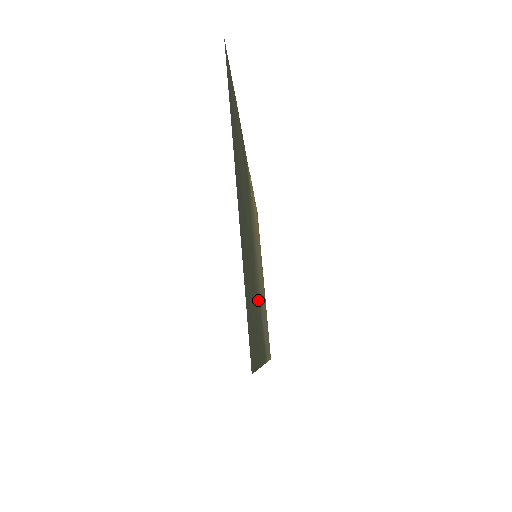
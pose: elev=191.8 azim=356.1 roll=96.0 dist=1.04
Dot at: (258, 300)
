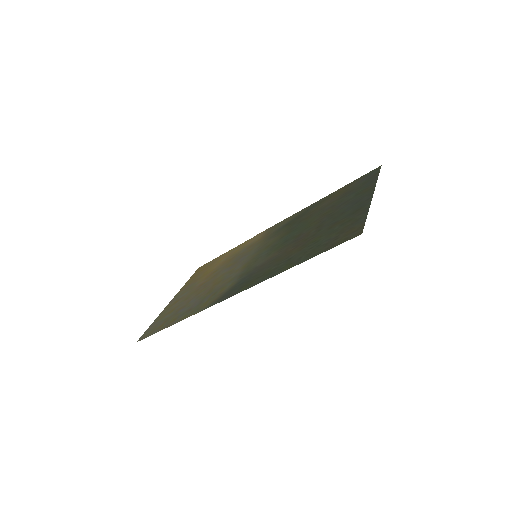
Dot at: (262, 265)
